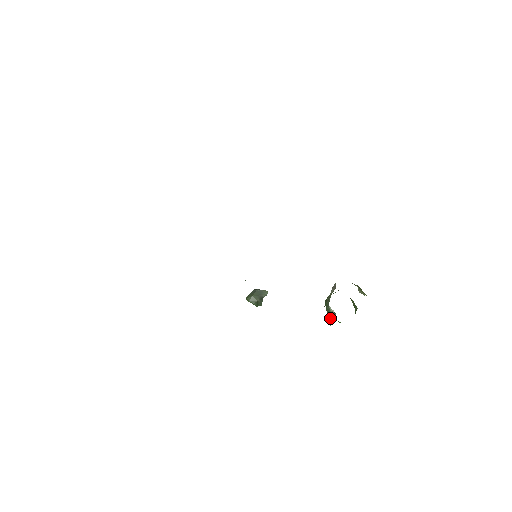
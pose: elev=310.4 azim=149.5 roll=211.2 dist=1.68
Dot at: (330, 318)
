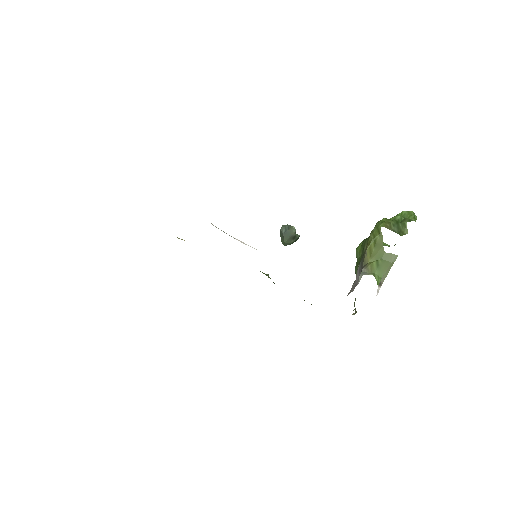
Dot at: occluded
